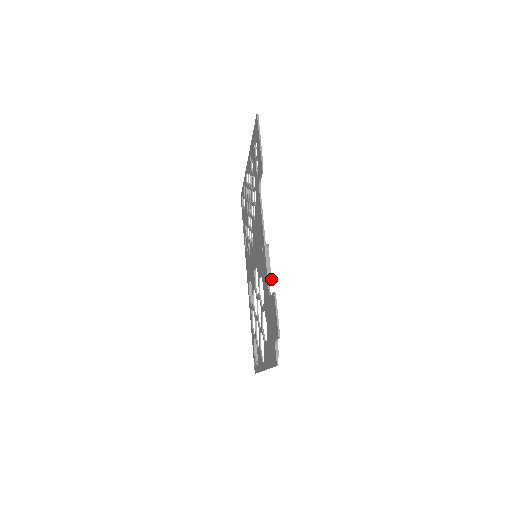
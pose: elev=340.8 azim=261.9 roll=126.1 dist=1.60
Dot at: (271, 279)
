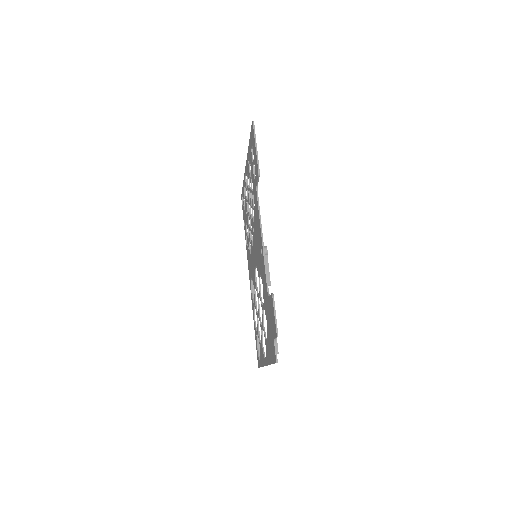
Dot at: occluded
